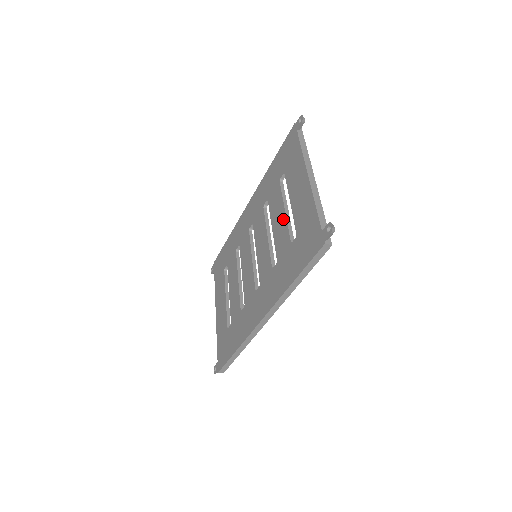
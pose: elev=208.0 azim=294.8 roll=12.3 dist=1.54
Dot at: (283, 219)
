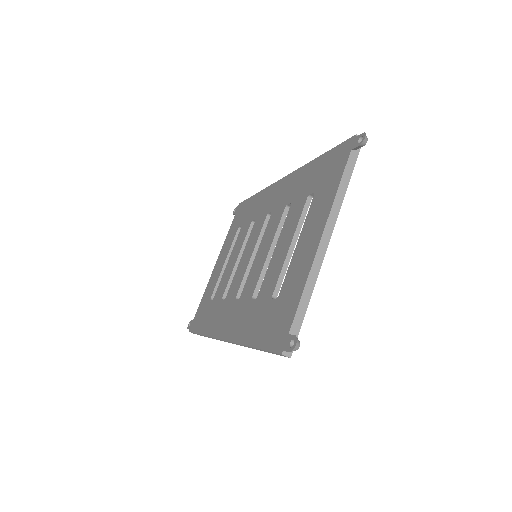
Dot at: (283, 255)
